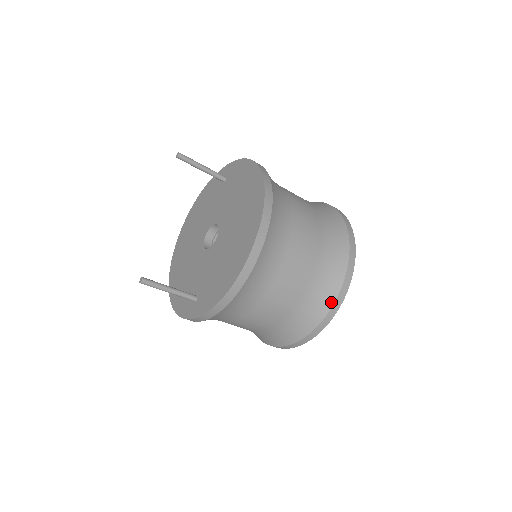
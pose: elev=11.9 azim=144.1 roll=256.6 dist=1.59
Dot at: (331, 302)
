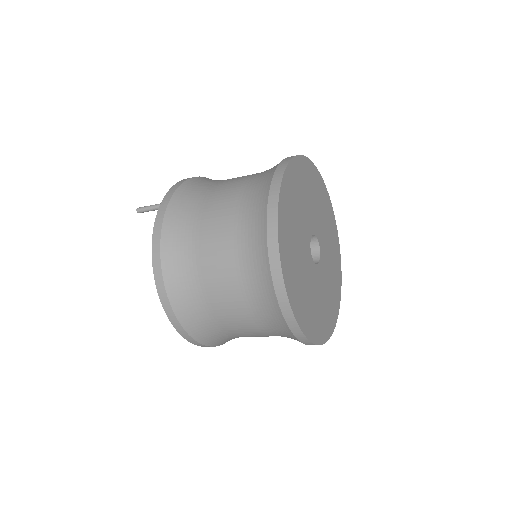
Dot at: (293, 336)
